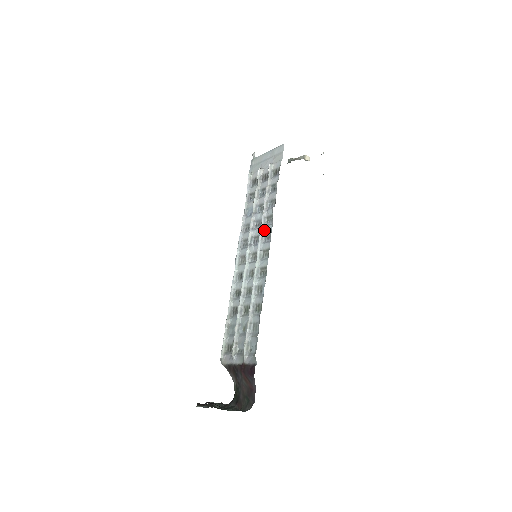
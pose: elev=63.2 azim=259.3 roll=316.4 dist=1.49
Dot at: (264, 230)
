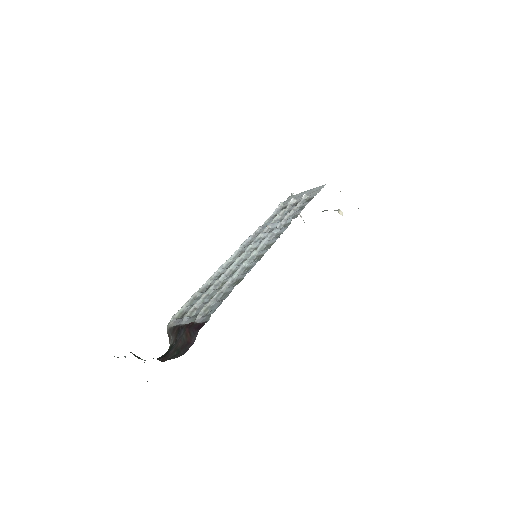
Dot at: (276, 232)
